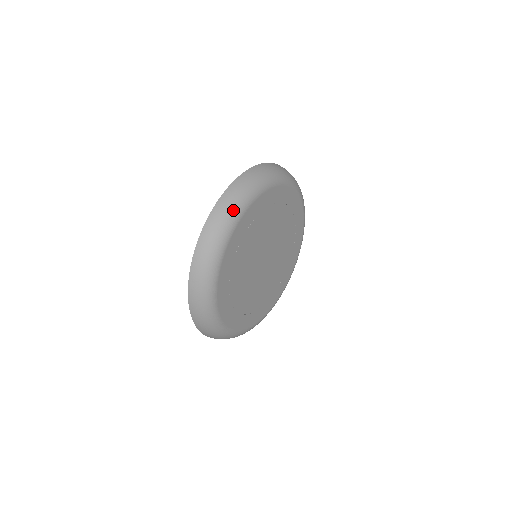
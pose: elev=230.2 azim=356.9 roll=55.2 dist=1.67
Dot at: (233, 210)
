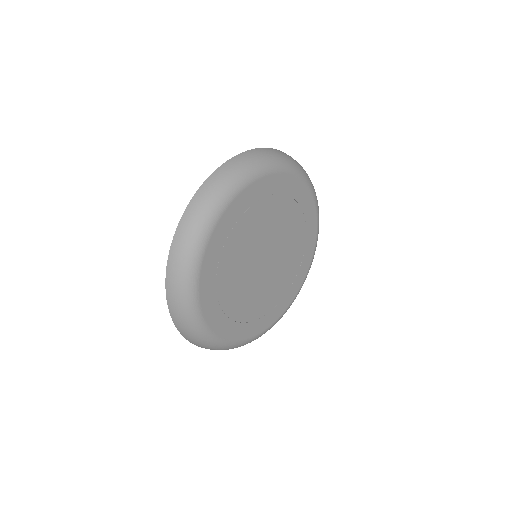
Dot at: (262, 162)
